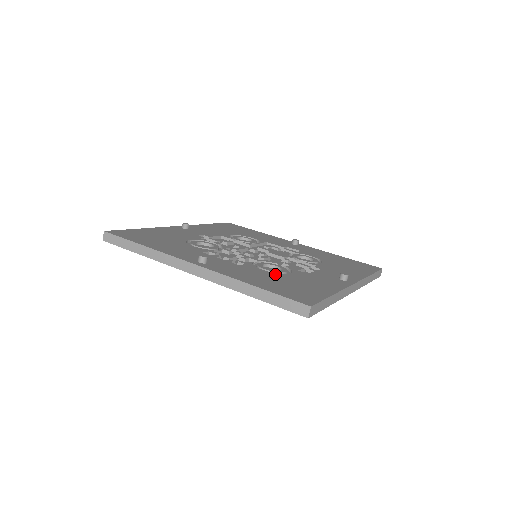
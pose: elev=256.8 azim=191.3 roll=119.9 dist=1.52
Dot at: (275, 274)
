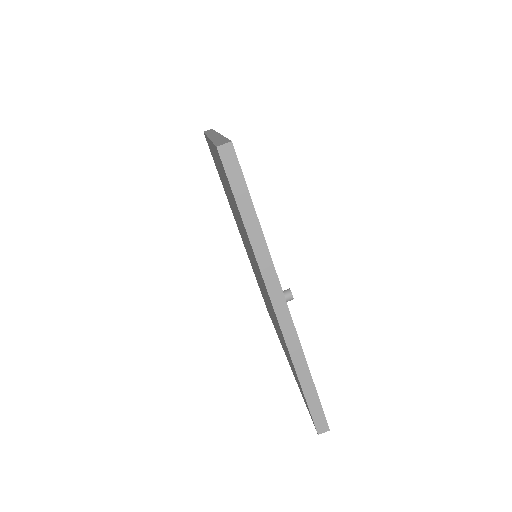
Dot at: occluded
